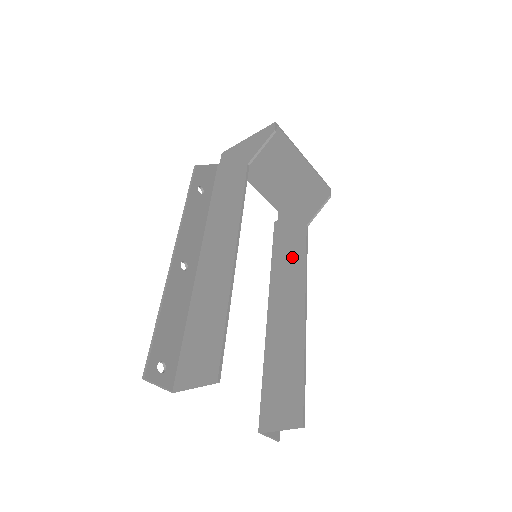
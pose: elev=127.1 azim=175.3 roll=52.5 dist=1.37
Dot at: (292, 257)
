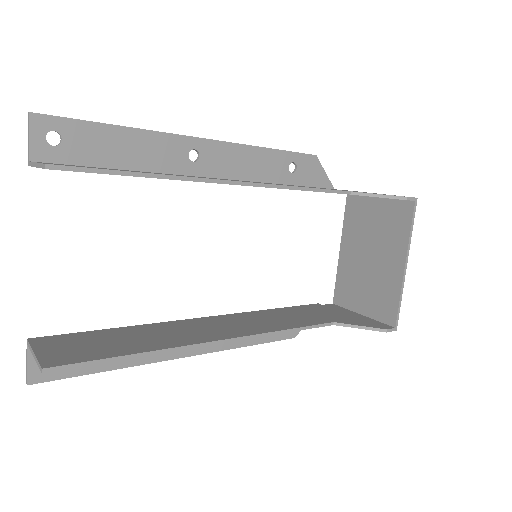
Dot at: (285, 320)
